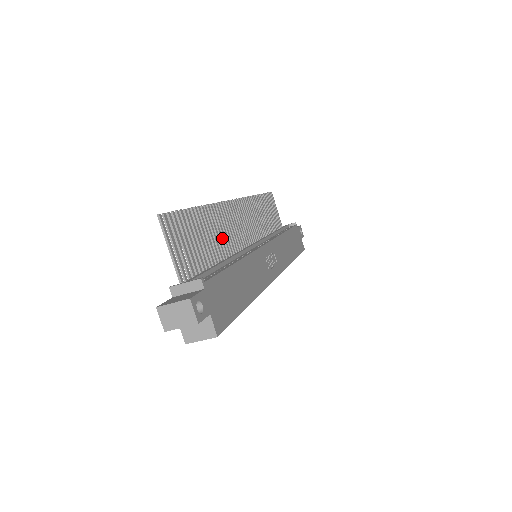
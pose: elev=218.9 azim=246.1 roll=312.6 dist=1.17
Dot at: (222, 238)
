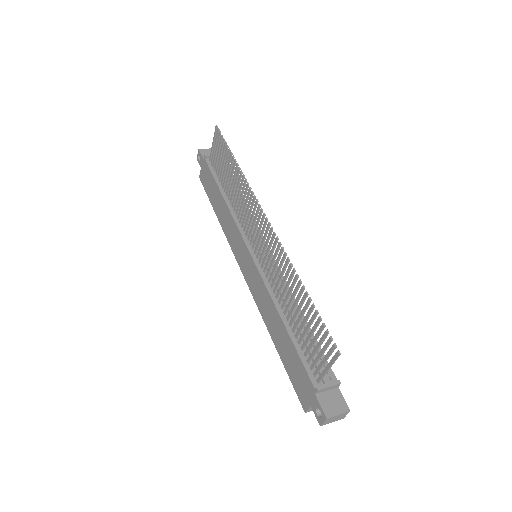
Dot at: (282, 284)
